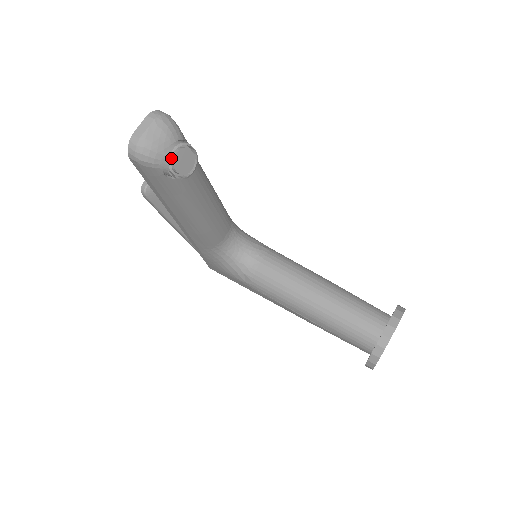
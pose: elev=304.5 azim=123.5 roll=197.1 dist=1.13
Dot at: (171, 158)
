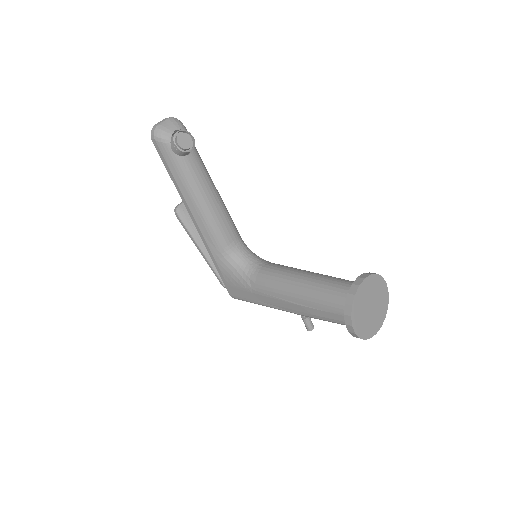
Dot at: (175, 135)
